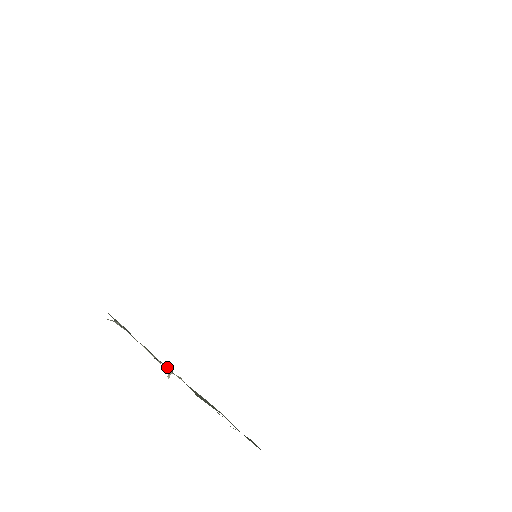
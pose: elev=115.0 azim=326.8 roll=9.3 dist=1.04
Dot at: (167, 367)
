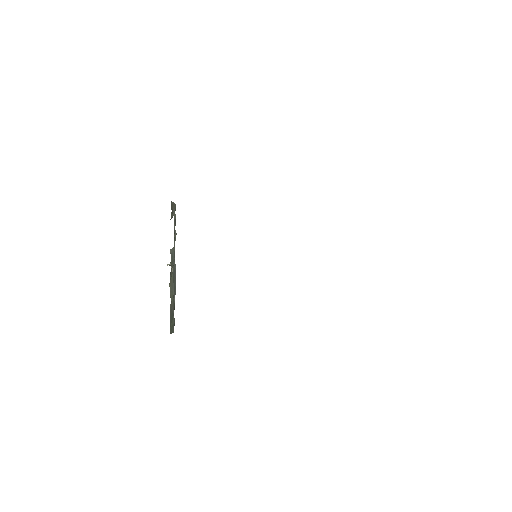
Dot at: (172, 258)
